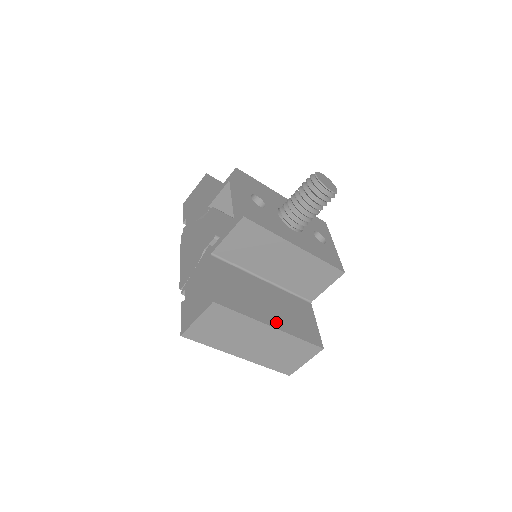
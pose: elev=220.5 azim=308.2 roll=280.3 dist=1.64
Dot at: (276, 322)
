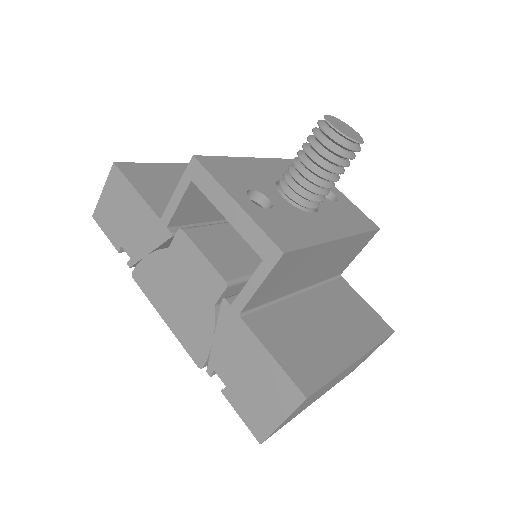
Dot at: (354, 347)
